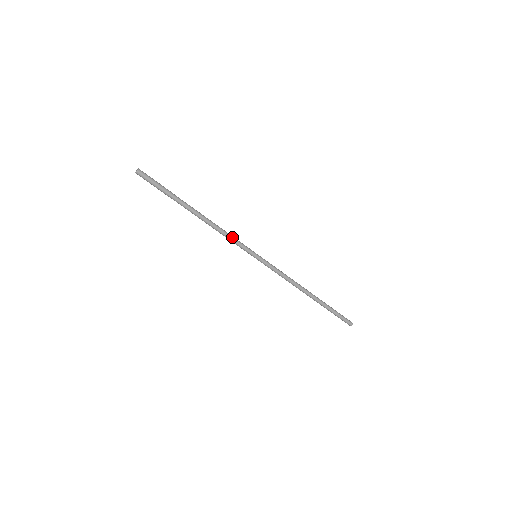
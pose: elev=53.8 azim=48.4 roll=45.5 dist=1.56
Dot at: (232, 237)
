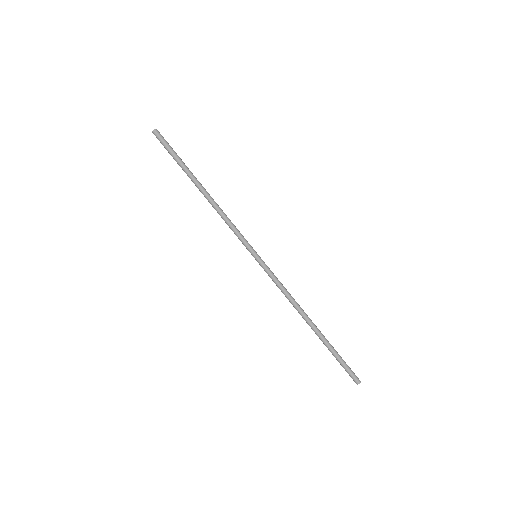
Dot at: (234, 225)
